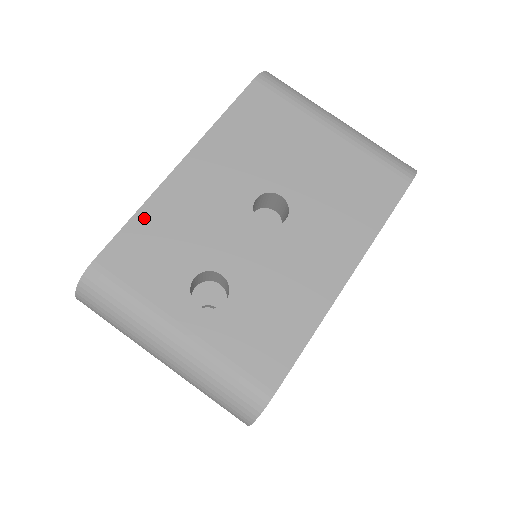
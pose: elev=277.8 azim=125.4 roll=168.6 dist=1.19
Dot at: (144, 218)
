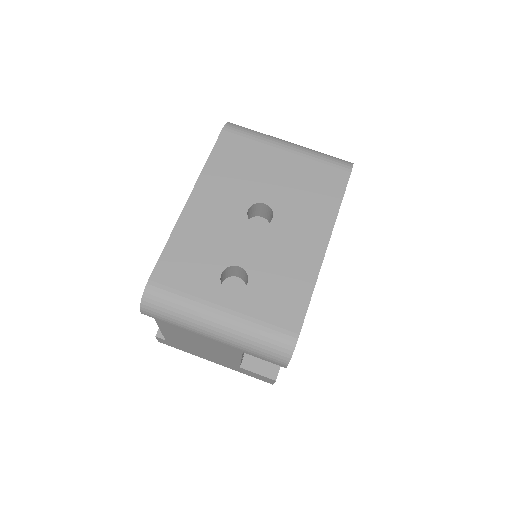
Dot at: (175, 243)
